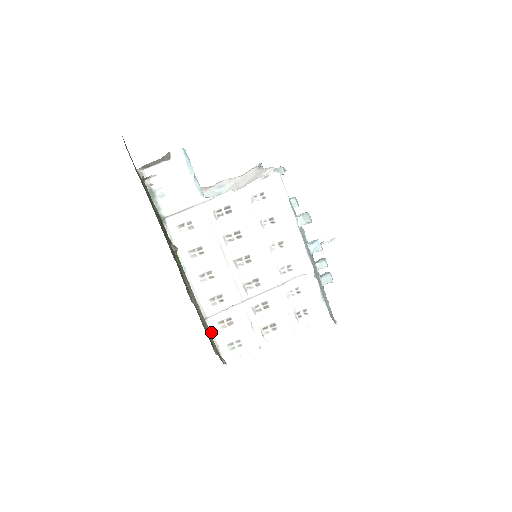
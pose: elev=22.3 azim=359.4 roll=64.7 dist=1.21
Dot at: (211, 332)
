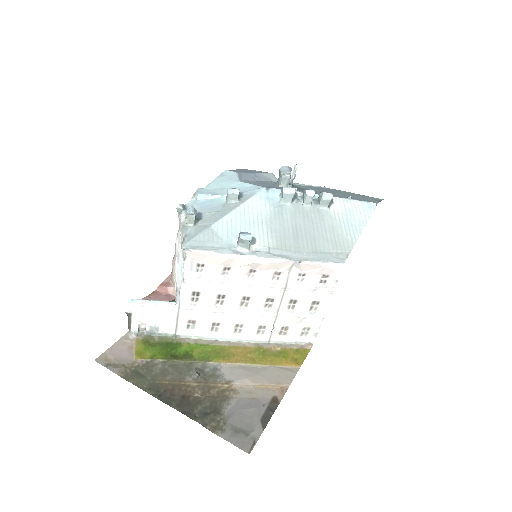
Dot at: (282, 342)
